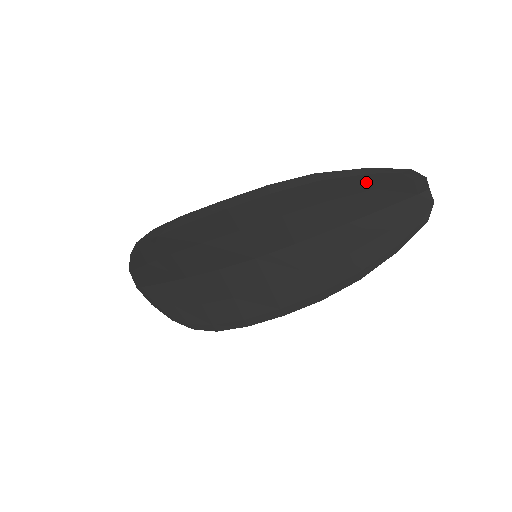
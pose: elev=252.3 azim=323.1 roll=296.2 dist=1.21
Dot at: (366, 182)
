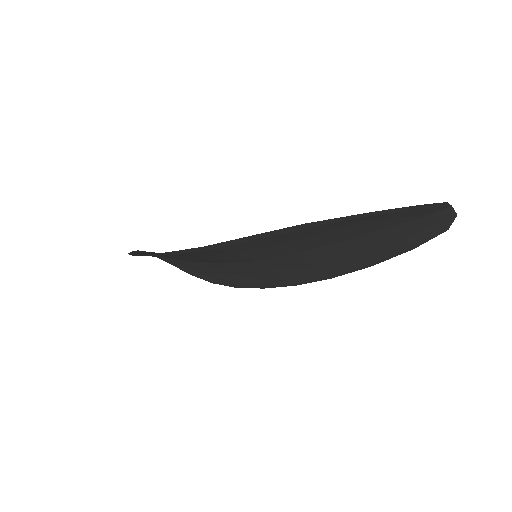
Dot at: (368, 219)
